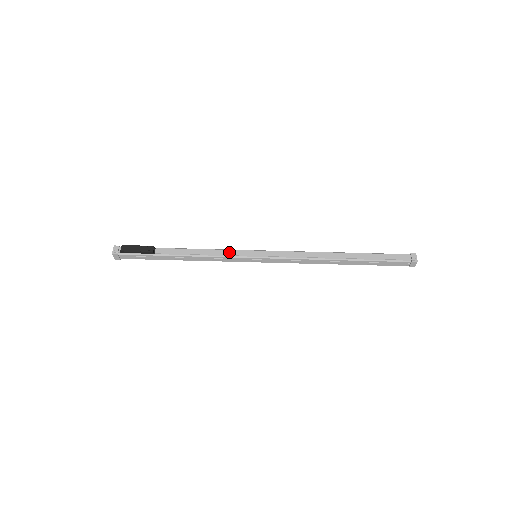
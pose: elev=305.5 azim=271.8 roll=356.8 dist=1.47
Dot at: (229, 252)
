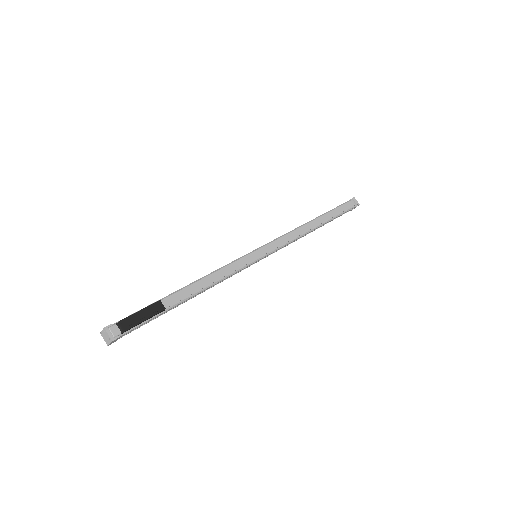
Dot at: (236, 265)
